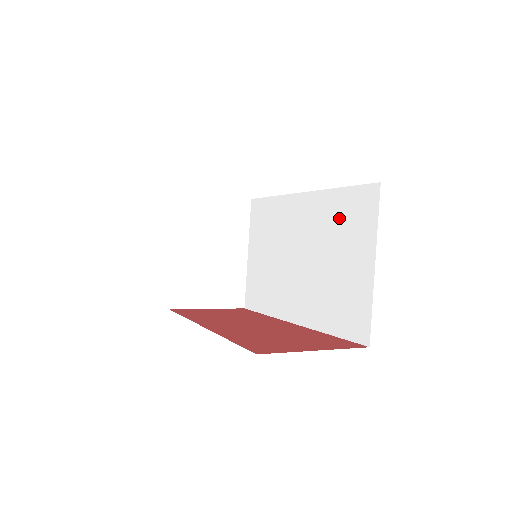
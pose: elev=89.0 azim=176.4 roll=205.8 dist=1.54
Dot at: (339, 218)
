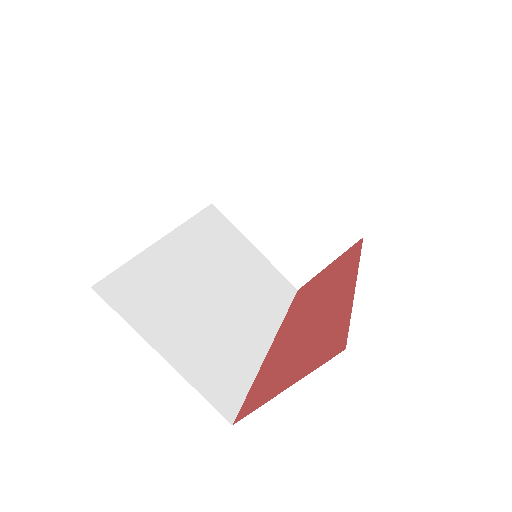
Dot at: occluded
